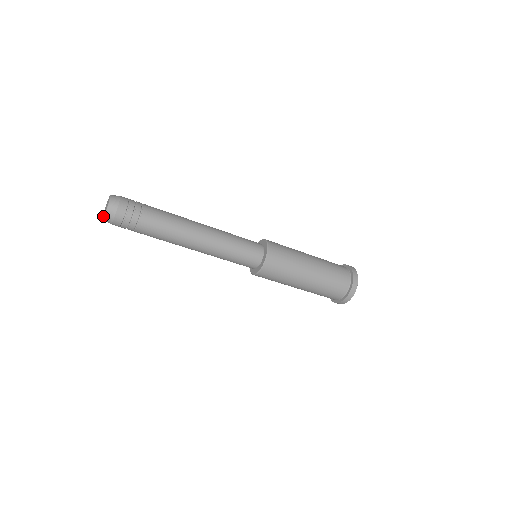
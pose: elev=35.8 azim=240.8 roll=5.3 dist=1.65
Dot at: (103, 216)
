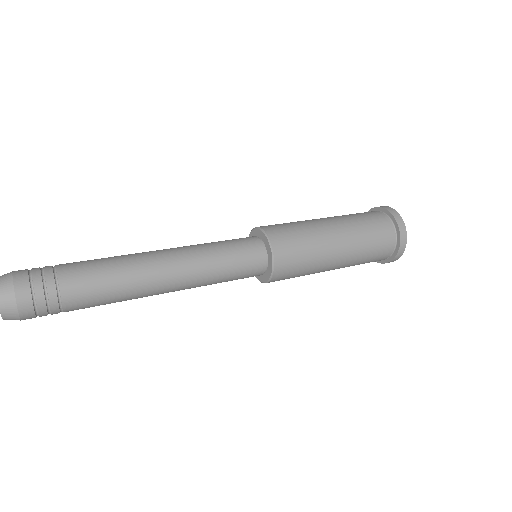
Dot at: occluded
